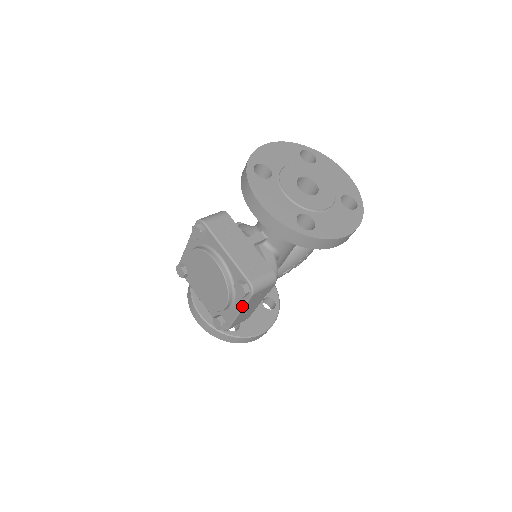
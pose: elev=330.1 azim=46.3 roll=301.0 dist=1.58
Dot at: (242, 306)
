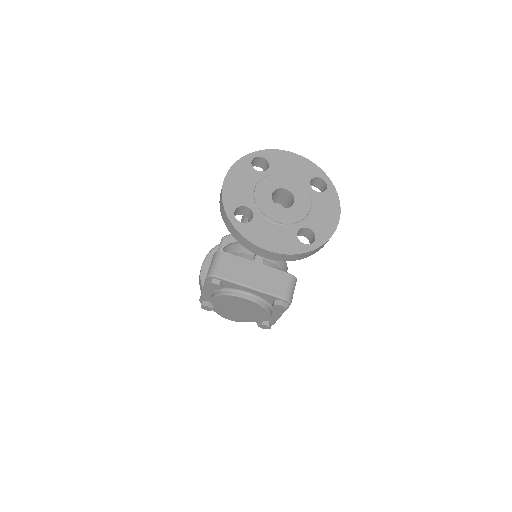
Dot at: (283, 312)
